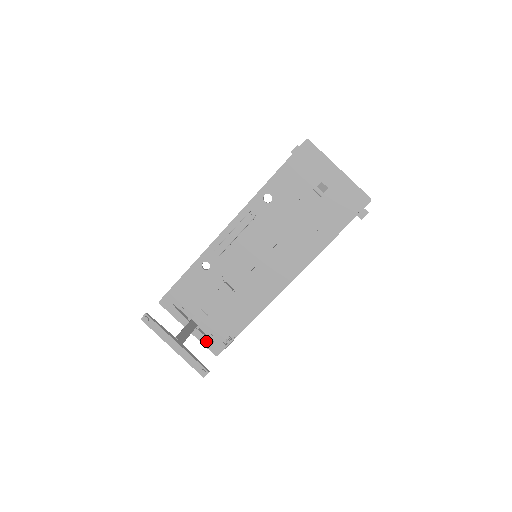
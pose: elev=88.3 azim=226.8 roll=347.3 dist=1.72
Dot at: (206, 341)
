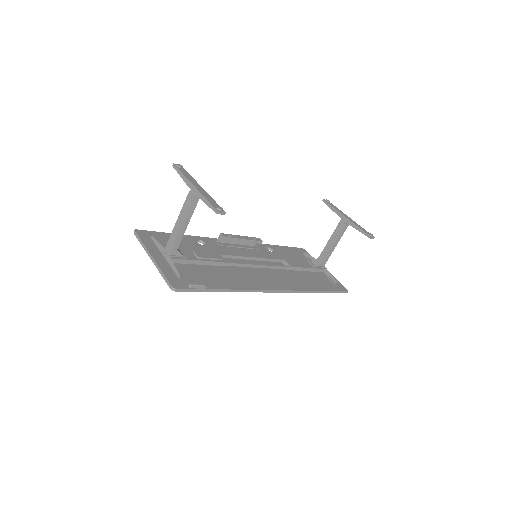
Dot at: (169, 273)
